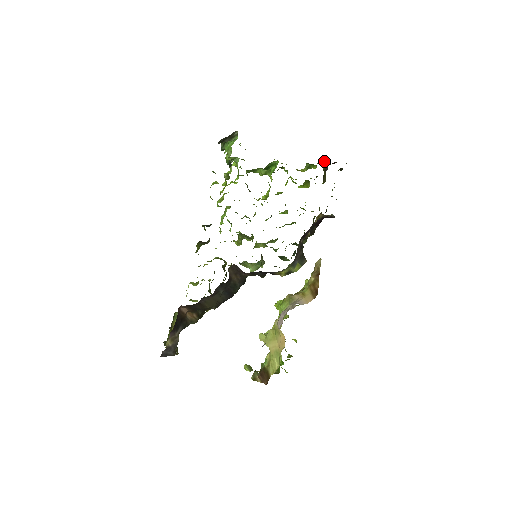
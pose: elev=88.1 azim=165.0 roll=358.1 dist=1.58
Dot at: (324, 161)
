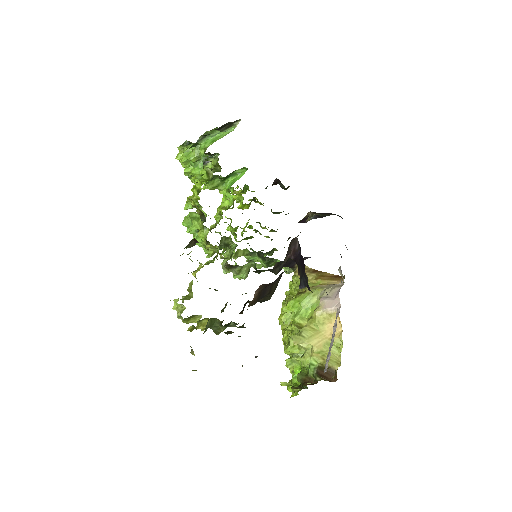
Dot at: occluded
